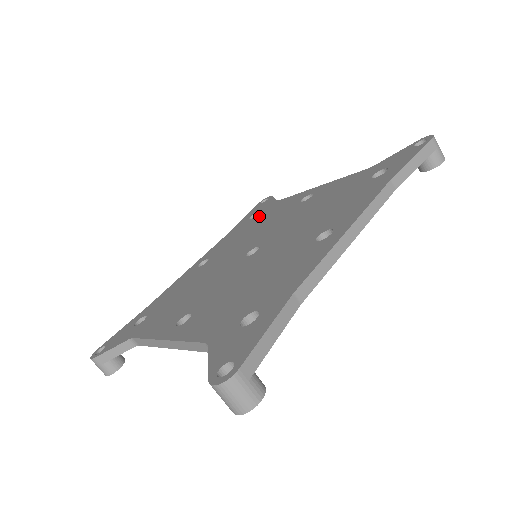
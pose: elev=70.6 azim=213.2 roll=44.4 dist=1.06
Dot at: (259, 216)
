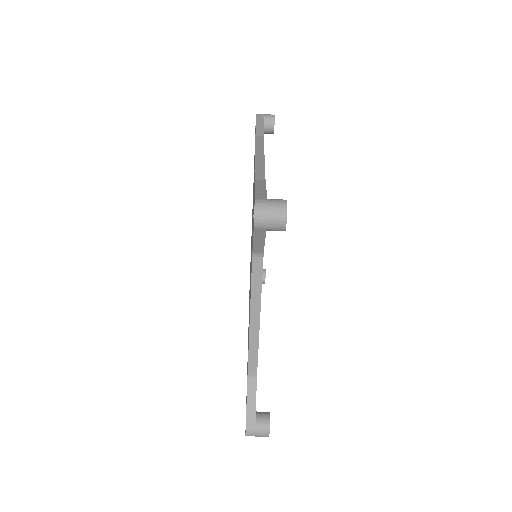
Dot at: occluded
